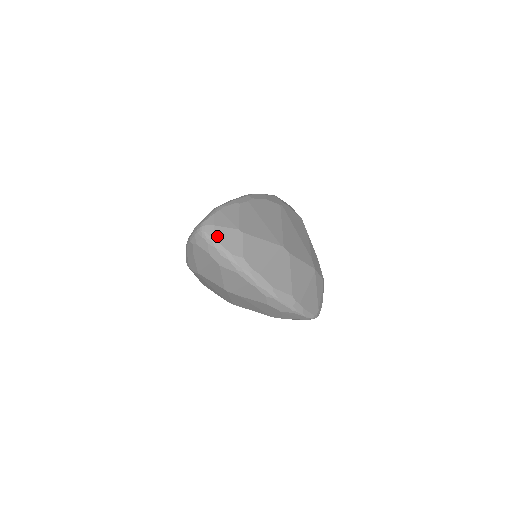
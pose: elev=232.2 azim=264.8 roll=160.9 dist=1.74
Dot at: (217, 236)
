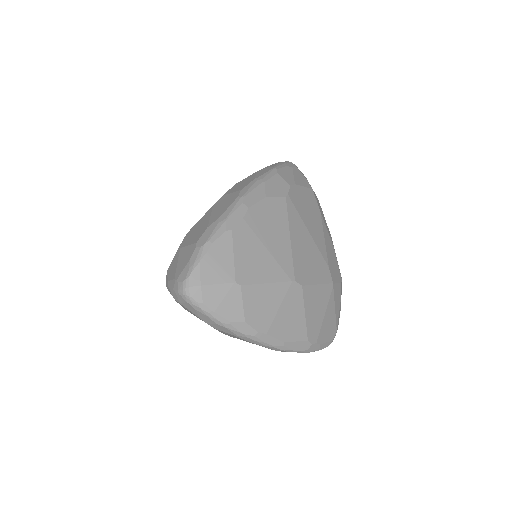
Dot at: (207, 301)
